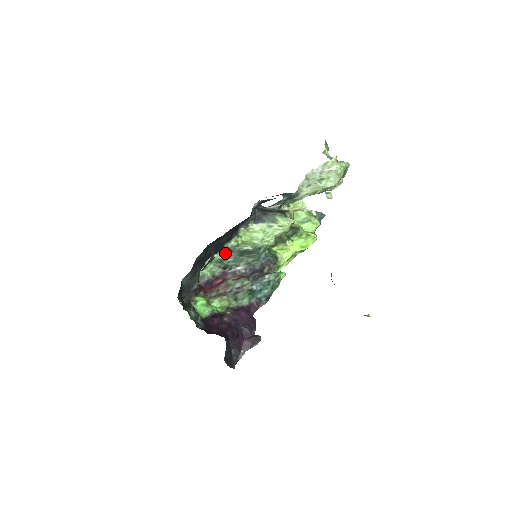
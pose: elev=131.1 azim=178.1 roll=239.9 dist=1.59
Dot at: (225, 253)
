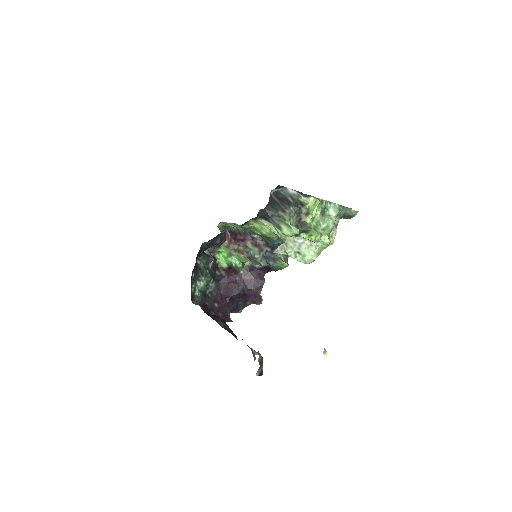
Dot at: occluded
